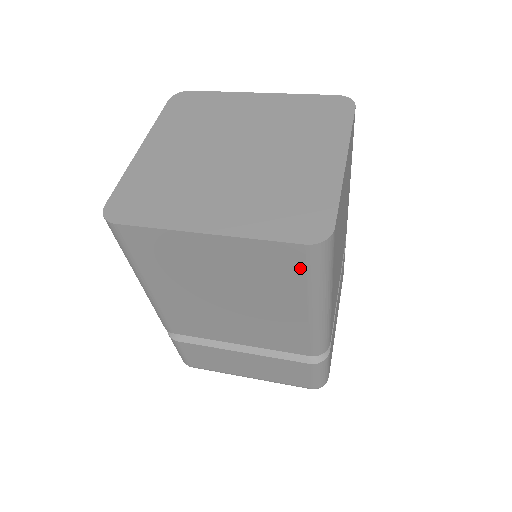
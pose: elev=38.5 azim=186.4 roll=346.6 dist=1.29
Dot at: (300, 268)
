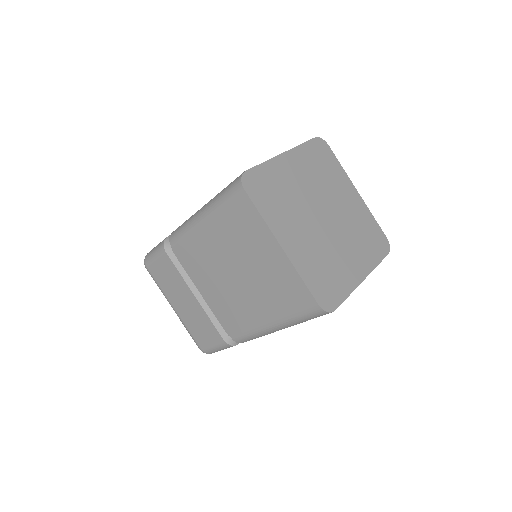
Dot at: (299, 308)
